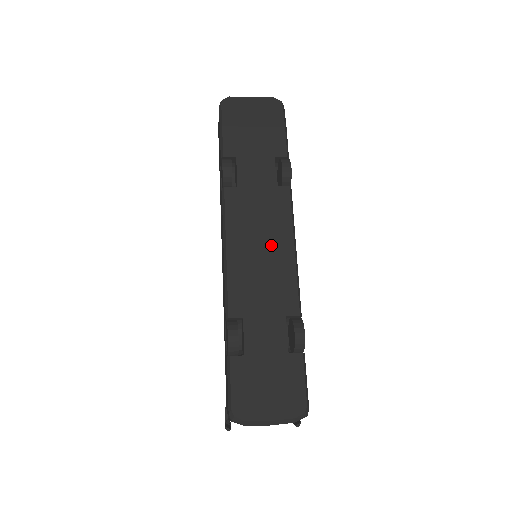
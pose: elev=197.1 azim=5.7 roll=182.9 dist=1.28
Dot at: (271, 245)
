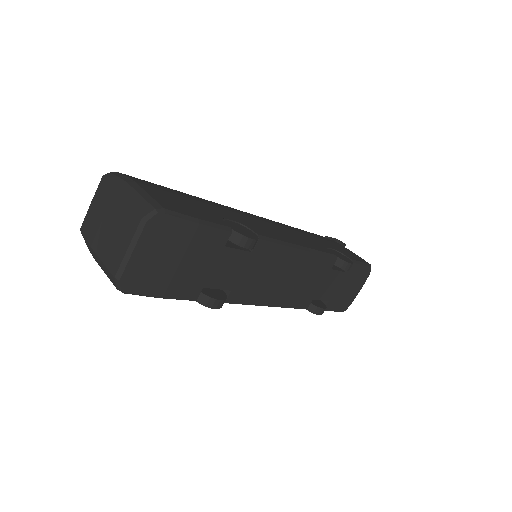
Dot at: (289, 270)
